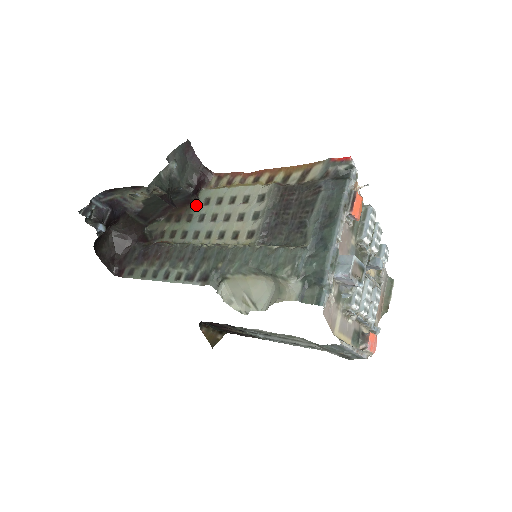
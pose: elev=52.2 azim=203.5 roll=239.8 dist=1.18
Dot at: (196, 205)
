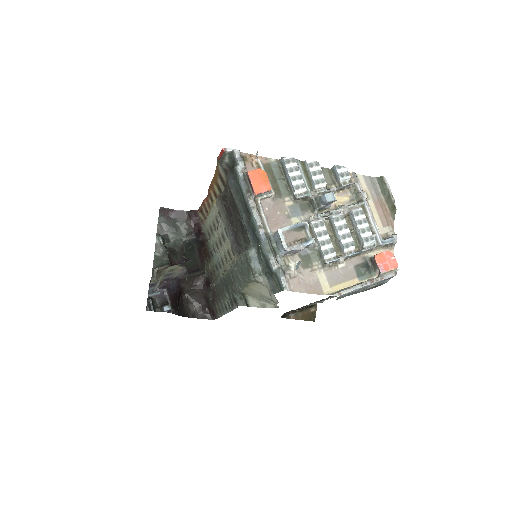
Dot at: (208, 241)
